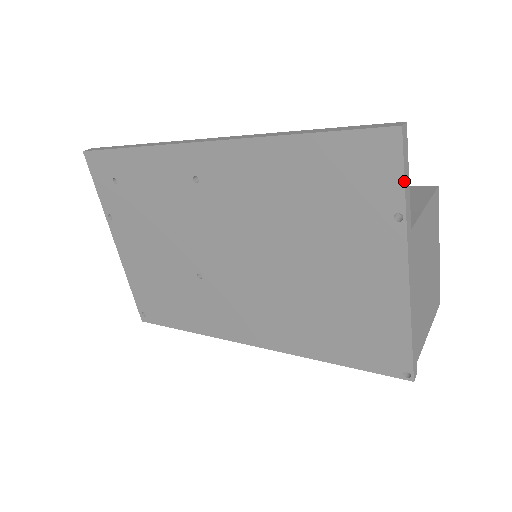
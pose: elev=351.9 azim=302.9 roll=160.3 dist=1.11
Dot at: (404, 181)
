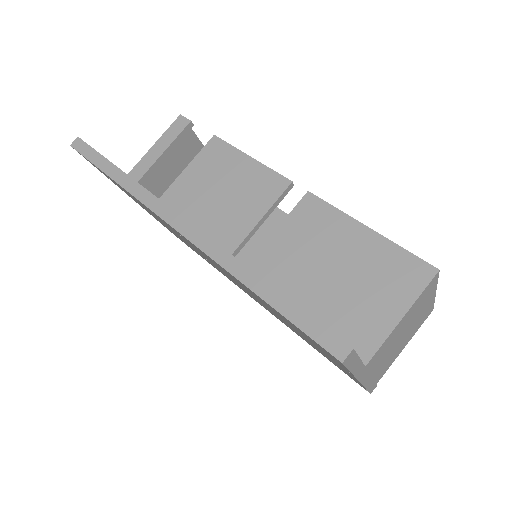
Dot at: (349, 371)
